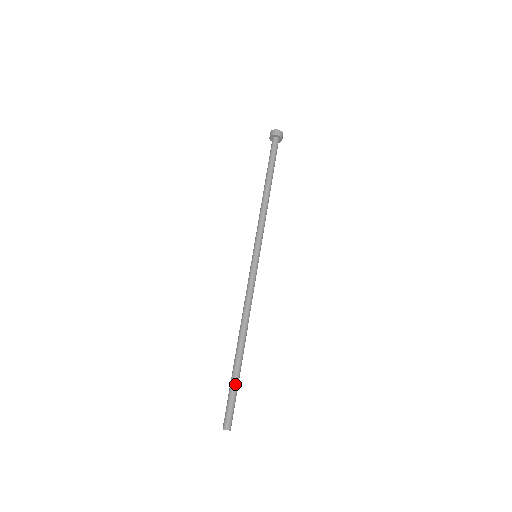
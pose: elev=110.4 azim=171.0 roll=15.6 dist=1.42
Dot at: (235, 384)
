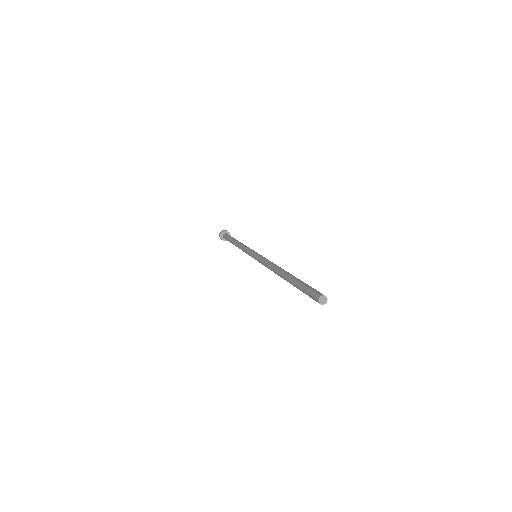
Dot at: occluded
